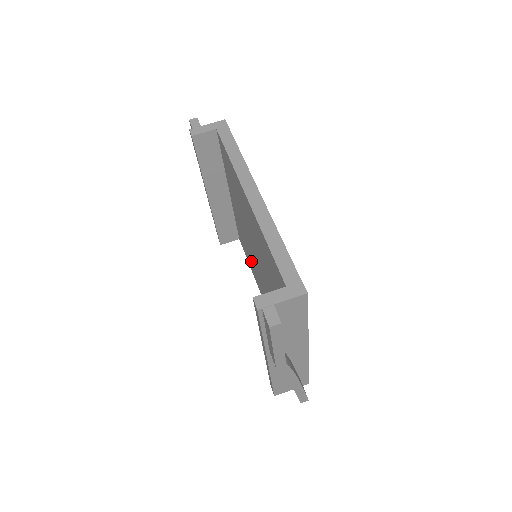
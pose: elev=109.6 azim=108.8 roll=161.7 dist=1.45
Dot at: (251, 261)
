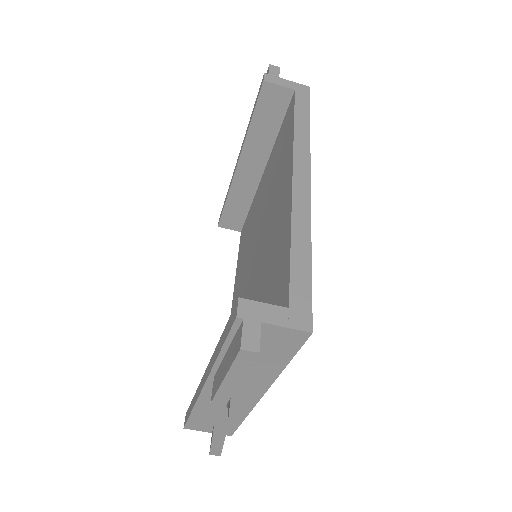
Dot at: (243, 261)
